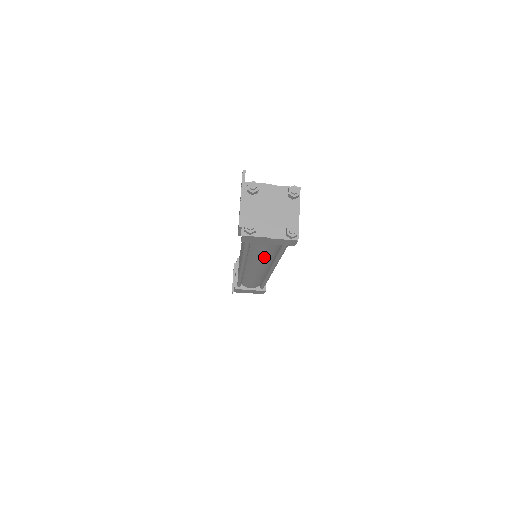
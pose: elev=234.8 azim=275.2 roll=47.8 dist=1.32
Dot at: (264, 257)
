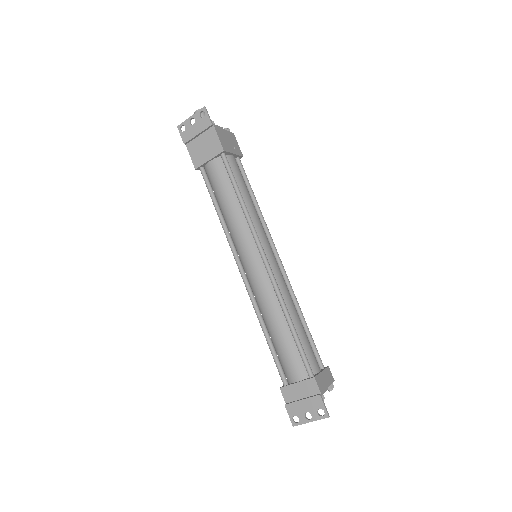
Dot at: occluded
